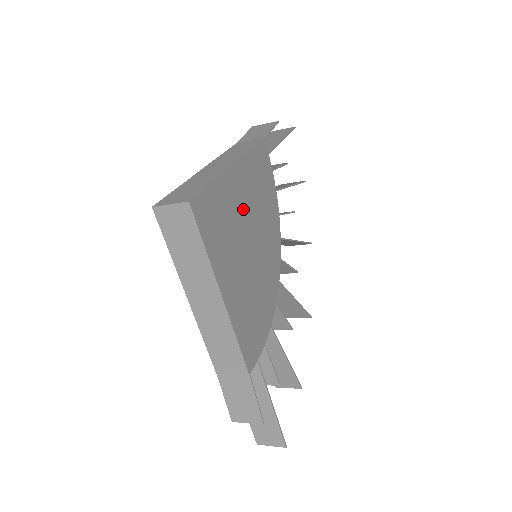
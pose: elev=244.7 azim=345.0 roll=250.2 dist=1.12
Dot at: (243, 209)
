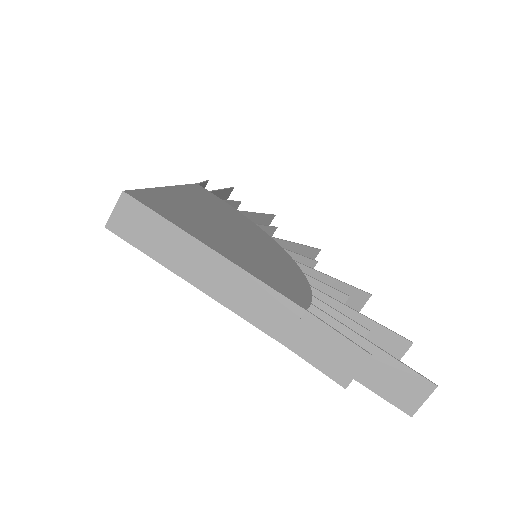
Dot at: (201, 210)
